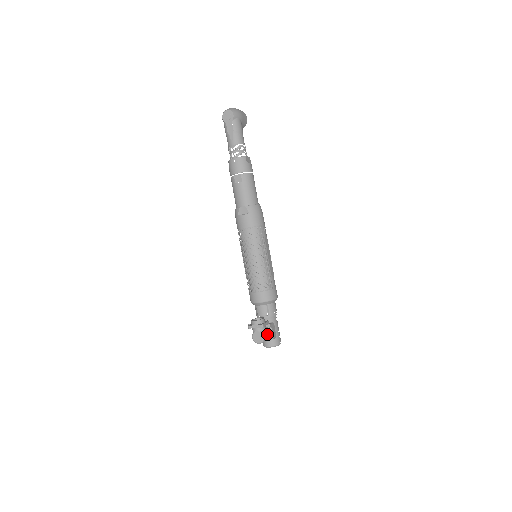
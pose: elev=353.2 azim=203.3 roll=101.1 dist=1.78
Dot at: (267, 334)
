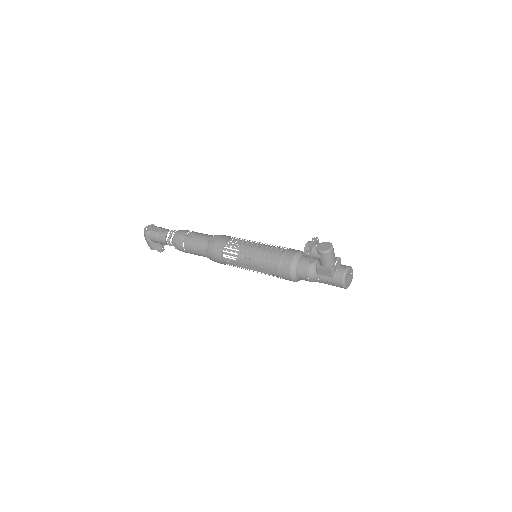
Dot at: occluded
